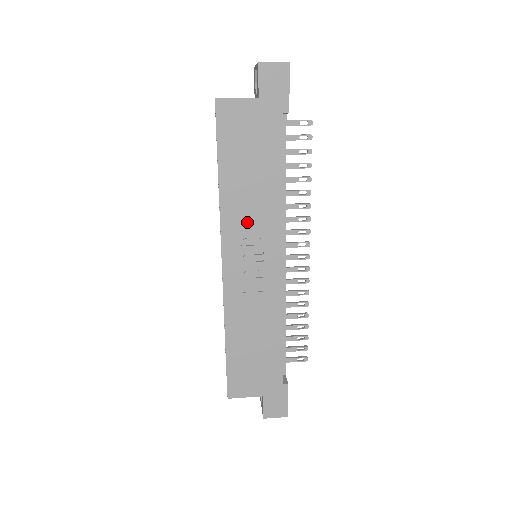
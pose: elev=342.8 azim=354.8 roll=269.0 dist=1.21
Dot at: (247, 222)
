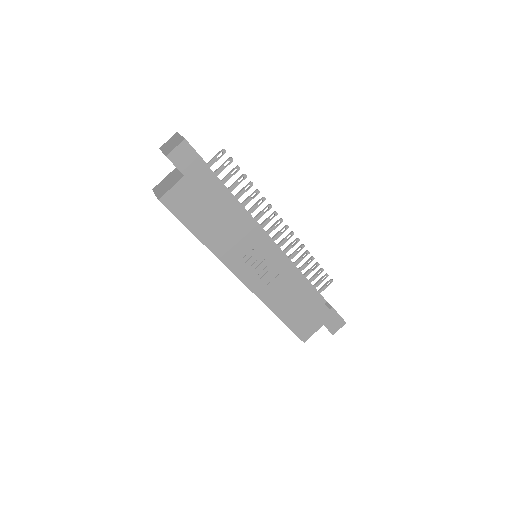
Dot at: (237, 248)
